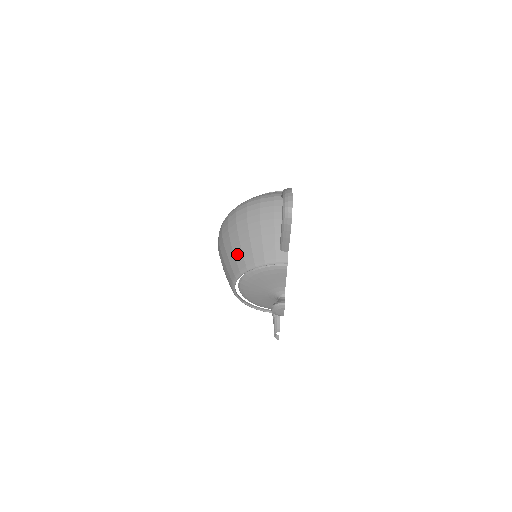
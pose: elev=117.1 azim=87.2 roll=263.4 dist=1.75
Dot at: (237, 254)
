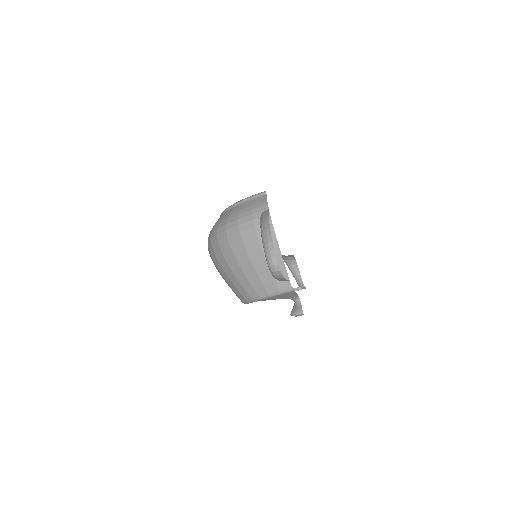
Dot at: (237, 286)
